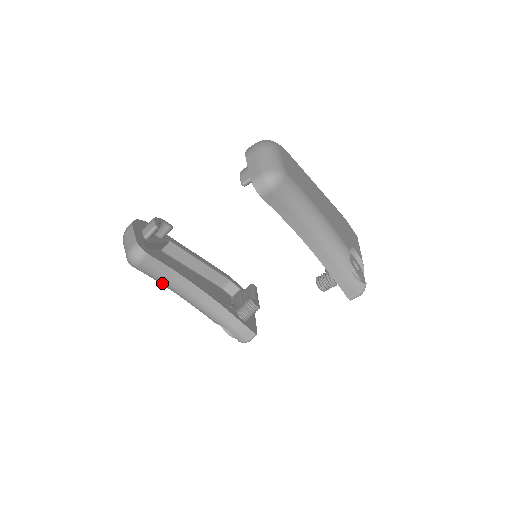
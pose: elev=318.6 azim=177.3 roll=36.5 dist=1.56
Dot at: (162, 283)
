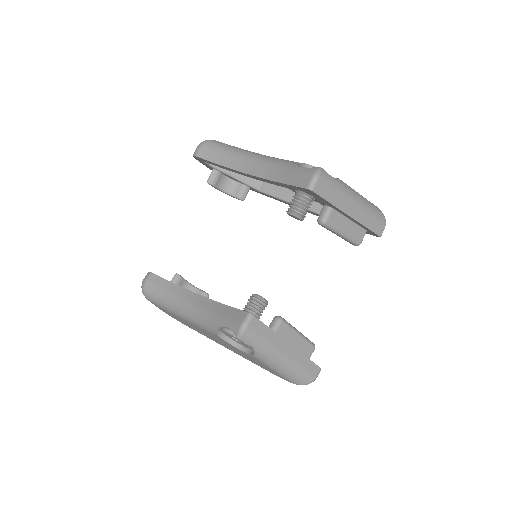
Dot at: (167, 304)
